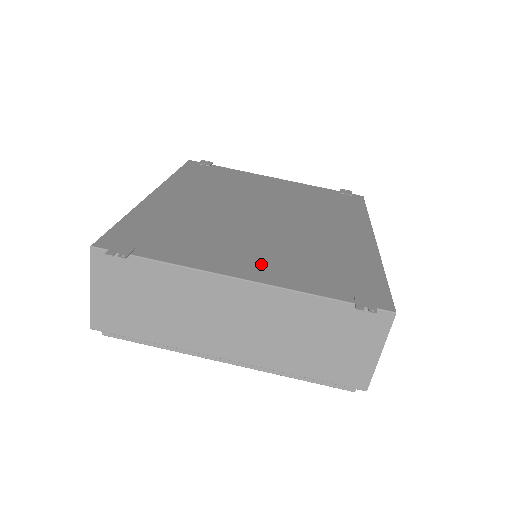
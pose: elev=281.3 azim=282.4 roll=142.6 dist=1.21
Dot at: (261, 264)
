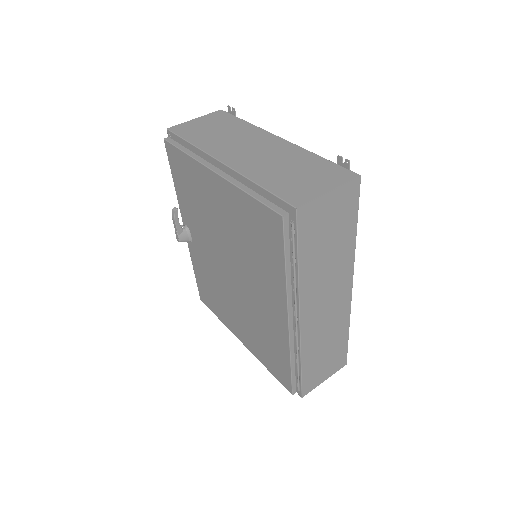
Dot at: occluded
